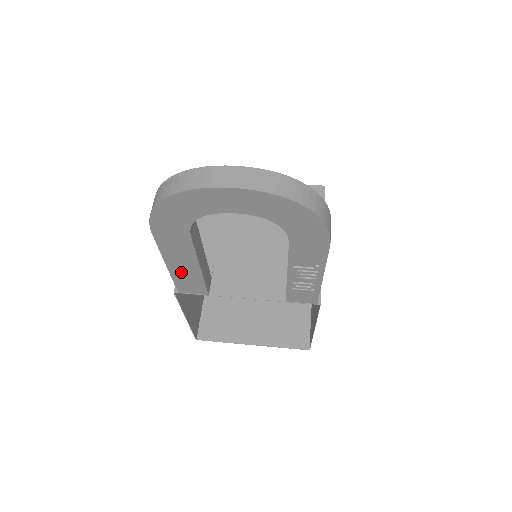
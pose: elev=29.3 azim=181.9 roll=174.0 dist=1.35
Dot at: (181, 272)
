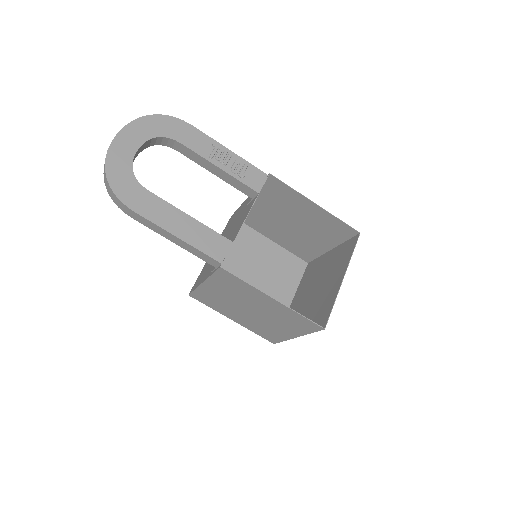
Dot at: (191, 235)
